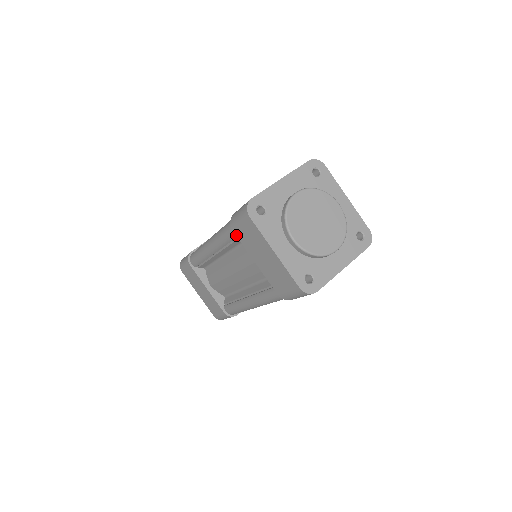
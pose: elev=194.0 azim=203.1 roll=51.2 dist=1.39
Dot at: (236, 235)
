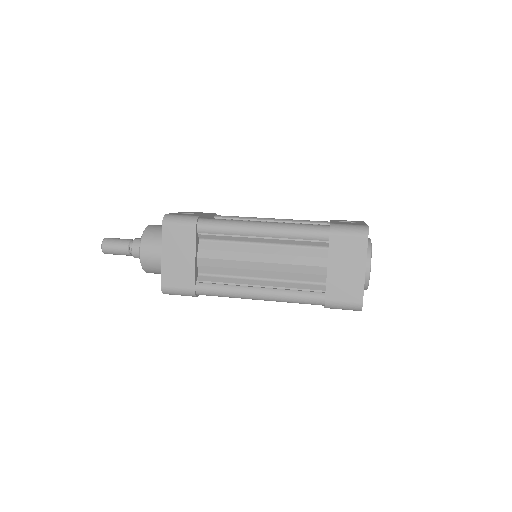
Dot at: occluded
